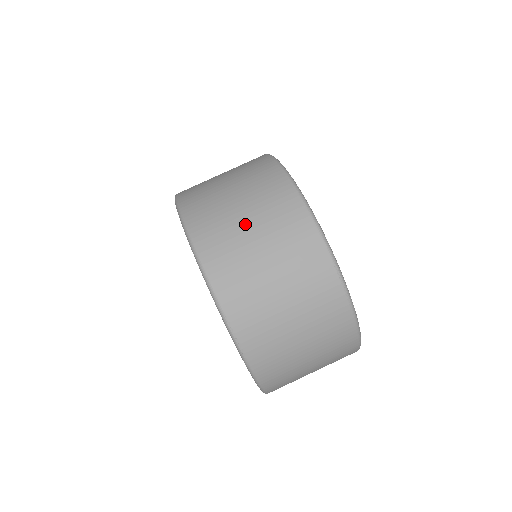
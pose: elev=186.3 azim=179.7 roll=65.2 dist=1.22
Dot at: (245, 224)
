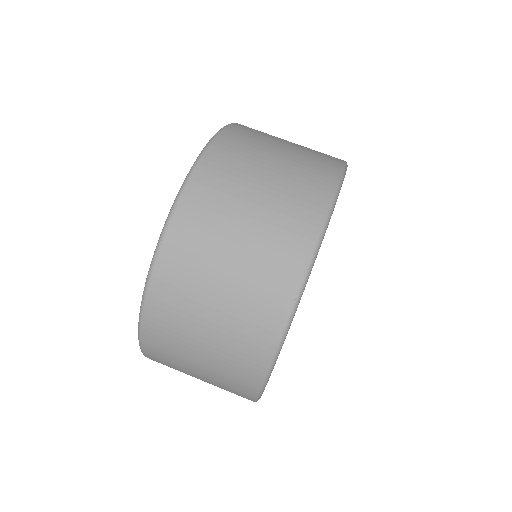
Dot at: (271, 160)
